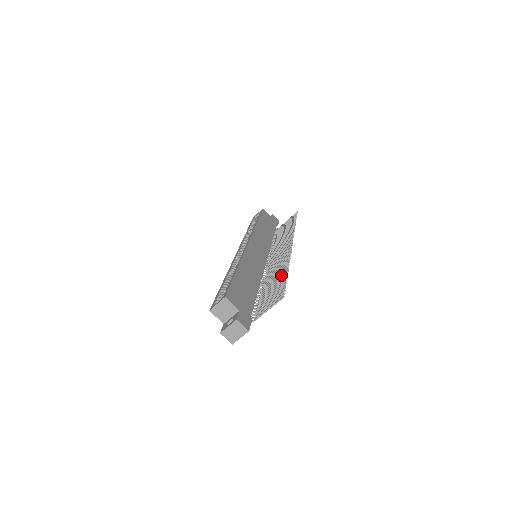
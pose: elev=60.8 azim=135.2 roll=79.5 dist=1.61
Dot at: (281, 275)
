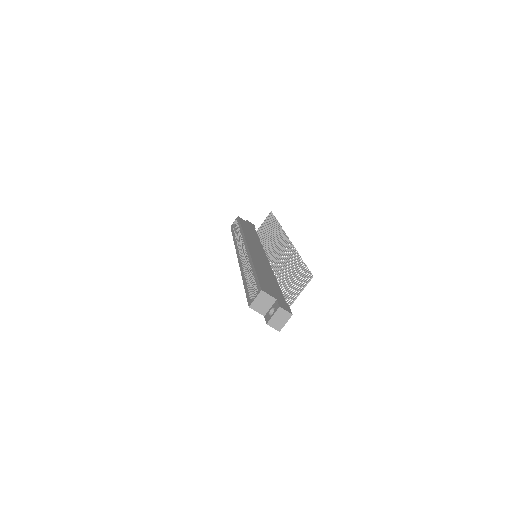
Dot at: (295, 262)
